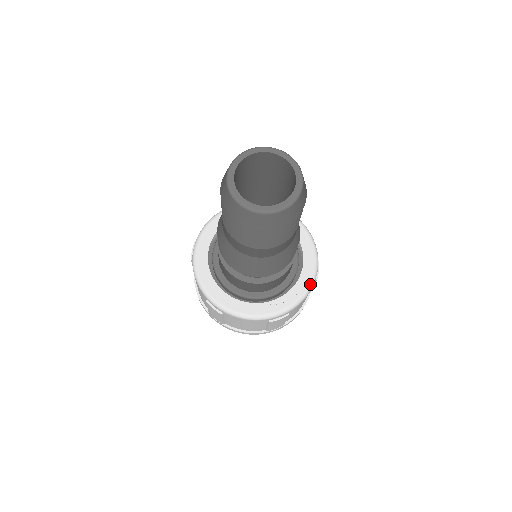
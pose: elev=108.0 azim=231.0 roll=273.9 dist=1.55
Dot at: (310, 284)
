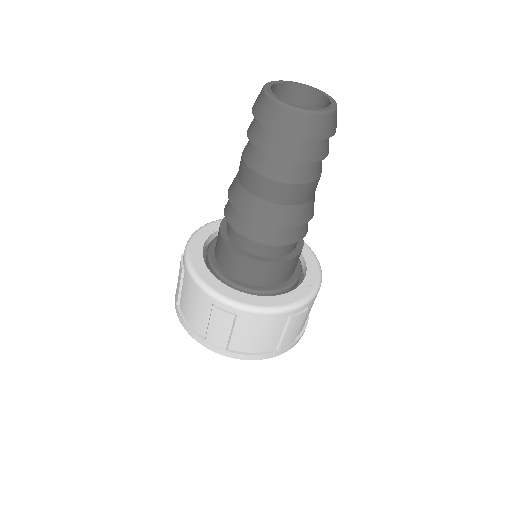
Dot at: (320, 276)
